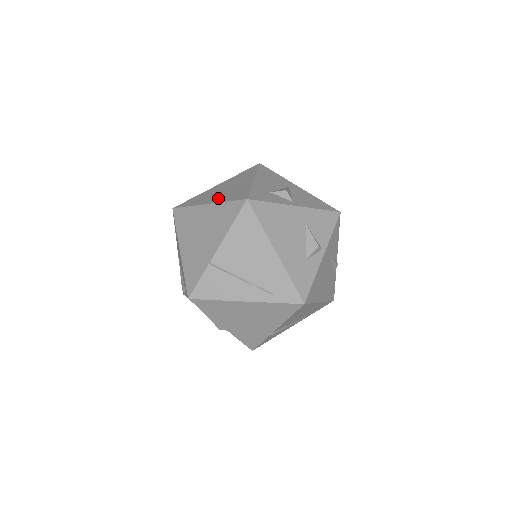
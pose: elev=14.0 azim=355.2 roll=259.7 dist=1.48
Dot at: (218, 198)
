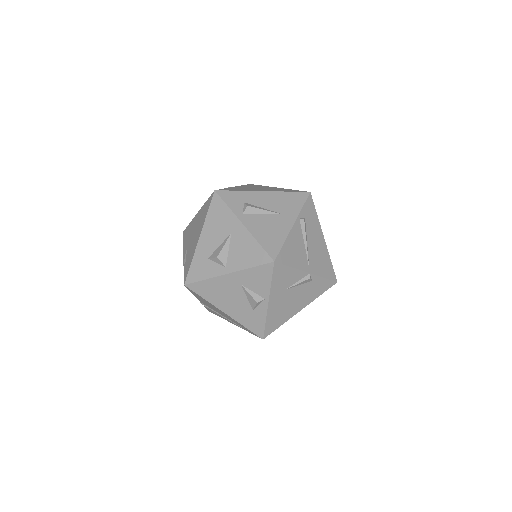
Dot at: (185, 255)
